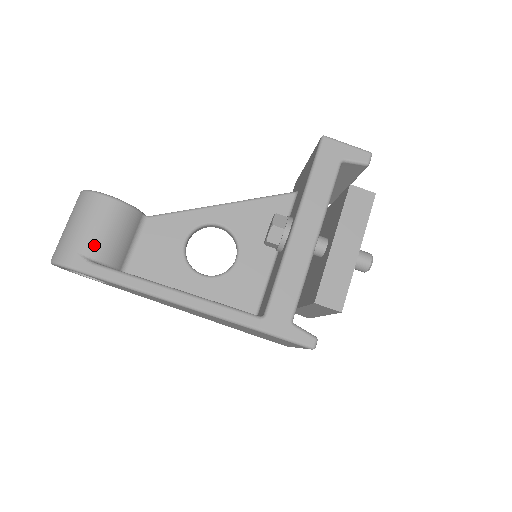
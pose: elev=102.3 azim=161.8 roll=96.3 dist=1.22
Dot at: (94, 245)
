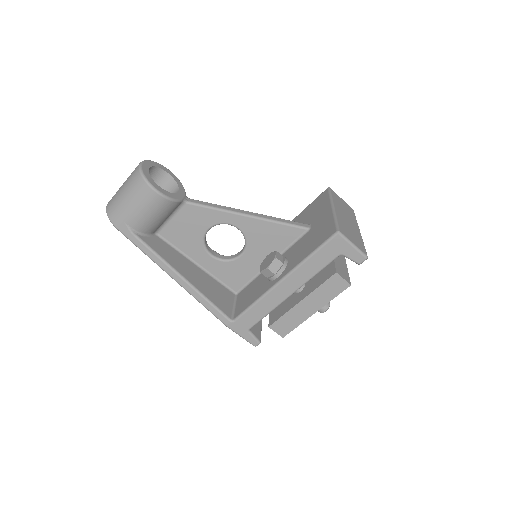
Dot at: (138, 222)
